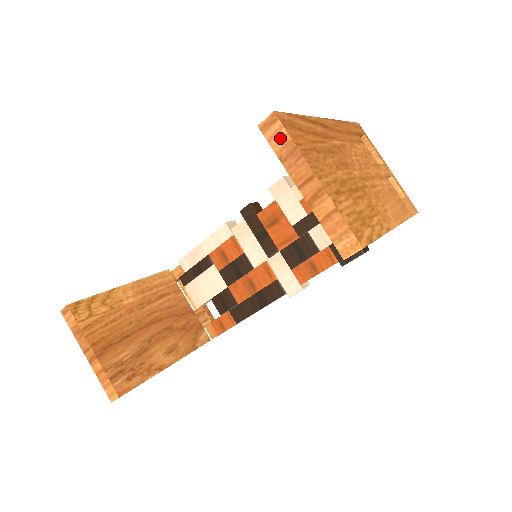
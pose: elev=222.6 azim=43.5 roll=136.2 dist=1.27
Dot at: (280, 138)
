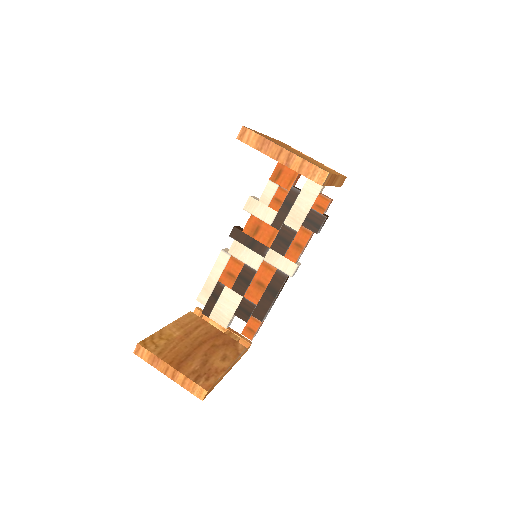
Dot at: (253, 138)
